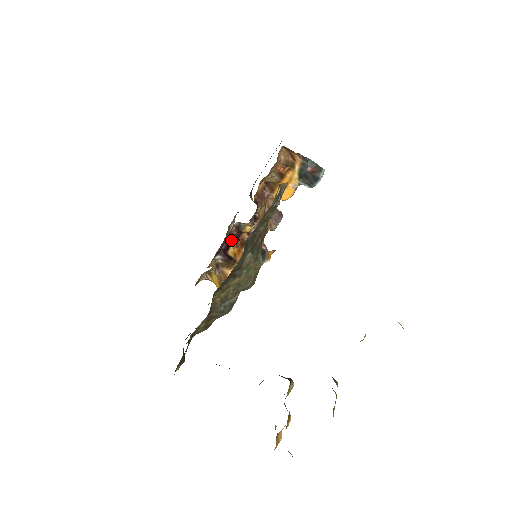
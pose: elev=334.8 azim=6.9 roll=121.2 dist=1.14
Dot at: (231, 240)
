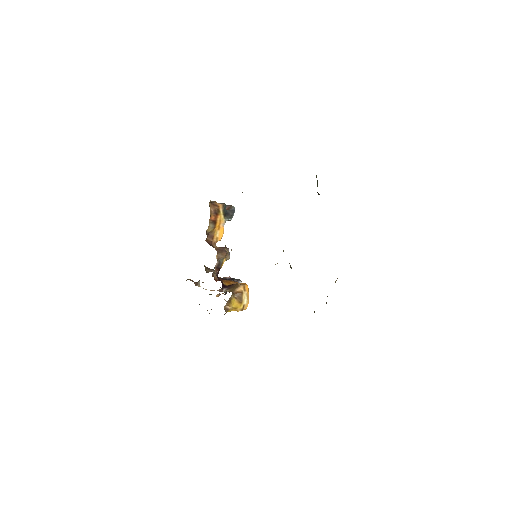
Dot at: (218, 279)
